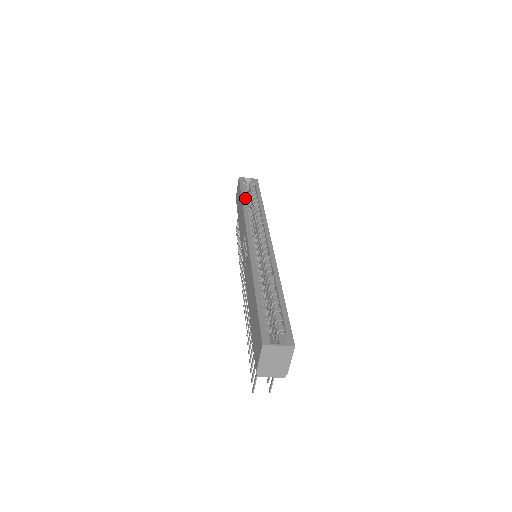
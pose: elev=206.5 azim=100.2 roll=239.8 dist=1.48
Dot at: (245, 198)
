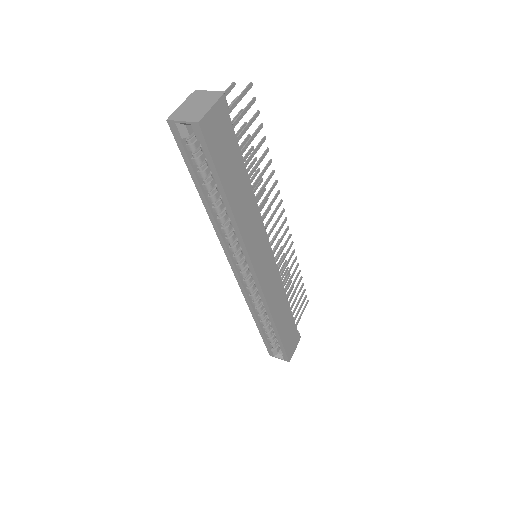
Dot at: (203, 195)
